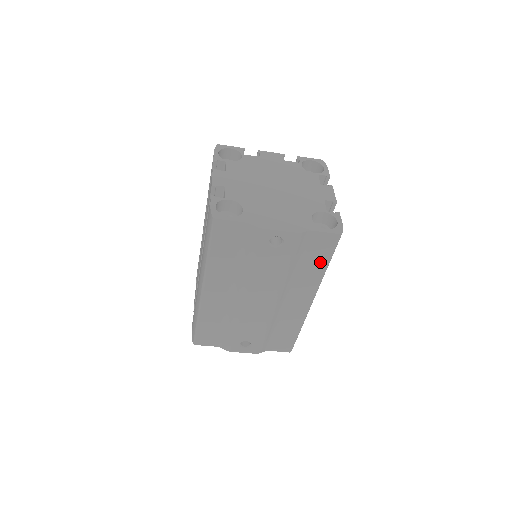
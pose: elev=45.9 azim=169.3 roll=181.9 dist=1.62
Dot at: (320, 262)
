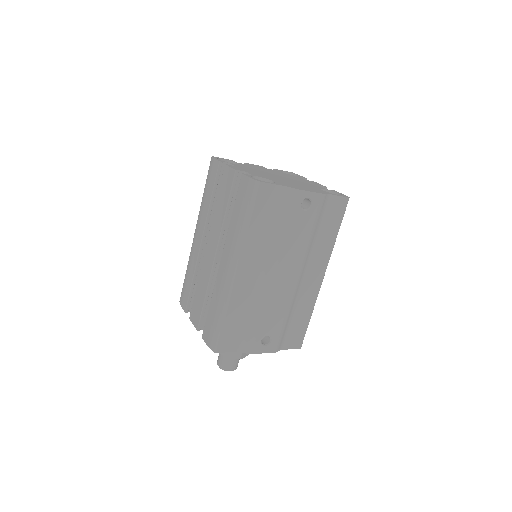
Dot at: (333, 229)
